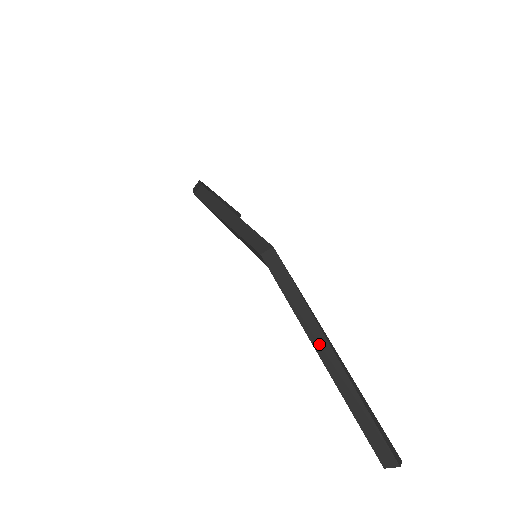
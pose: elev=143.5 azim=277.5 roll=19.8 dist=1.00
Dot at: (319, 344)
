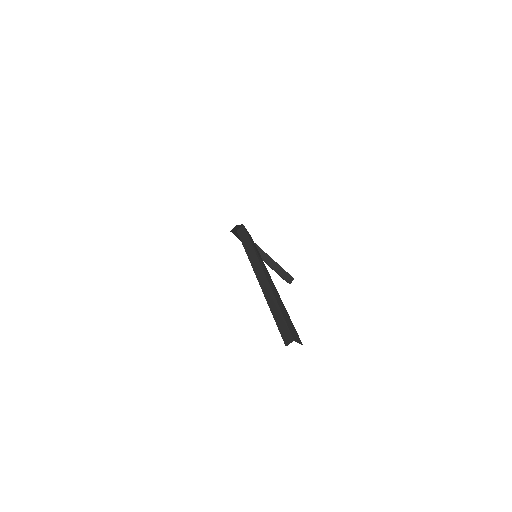
Dot at: (258, 272)
